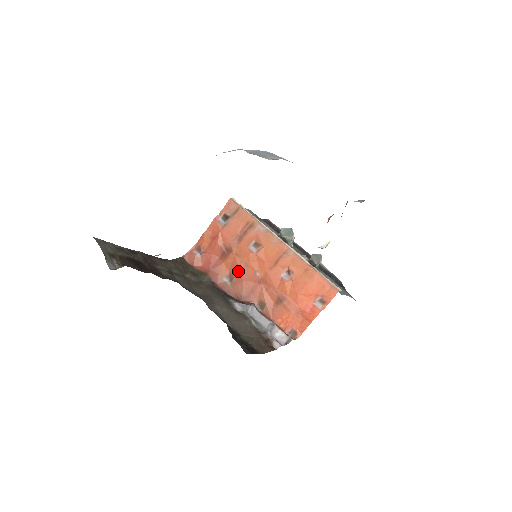
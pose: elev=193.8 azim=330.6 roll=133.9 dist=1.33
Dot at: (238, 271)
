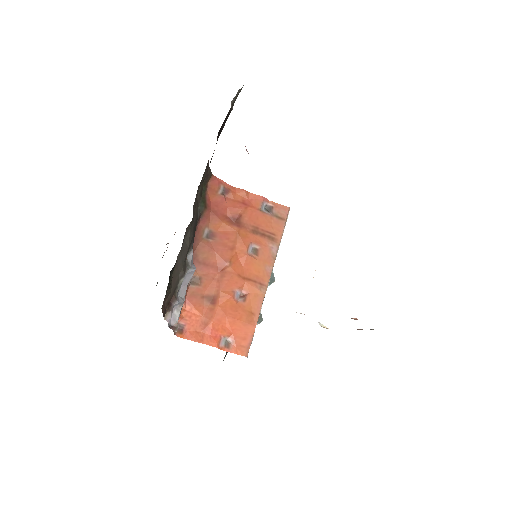
Dot at: (222, 241)
